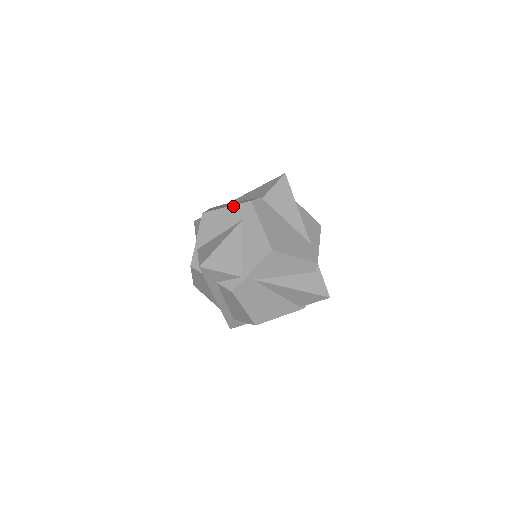
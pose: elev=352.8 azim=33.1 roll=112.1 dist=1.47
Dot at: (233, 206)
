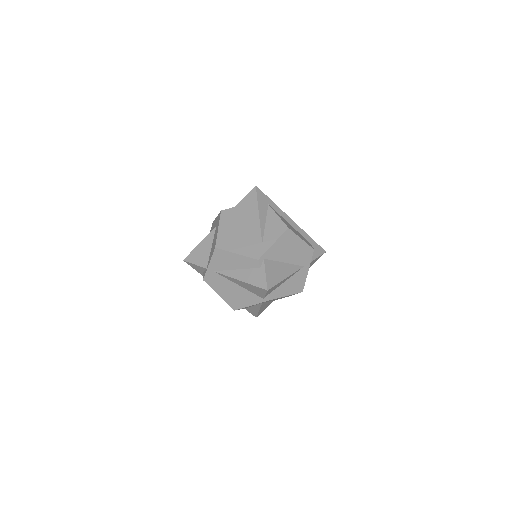
Dot at: (217, 216)
